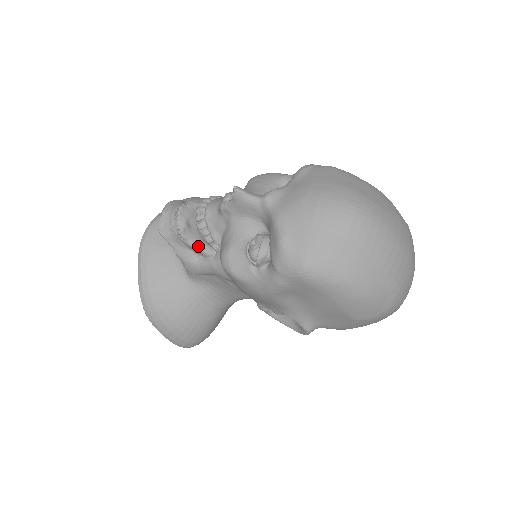
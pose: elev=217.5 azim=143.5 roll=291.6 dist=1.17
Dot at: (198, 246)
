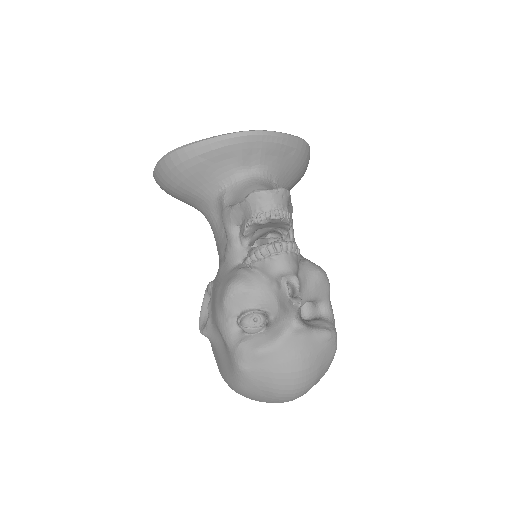
Dot at: (247, 234)
